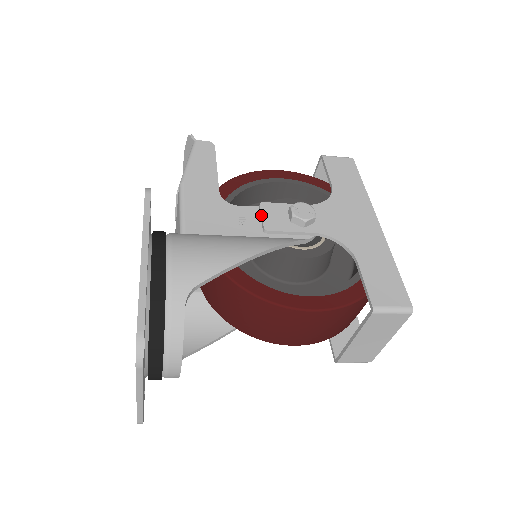
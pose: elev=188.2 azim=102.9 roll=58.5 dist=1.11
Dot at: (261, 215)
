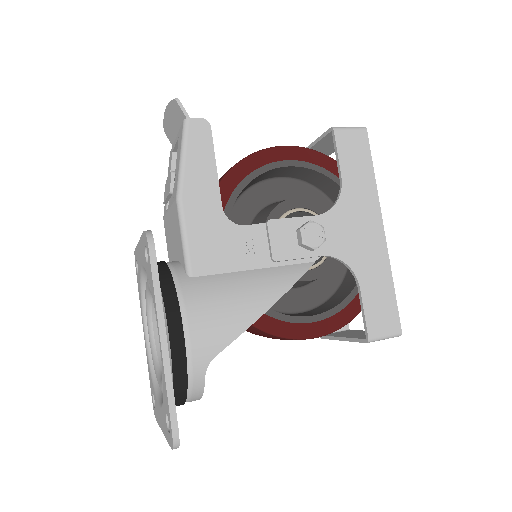
Dot at: (269, 239)
